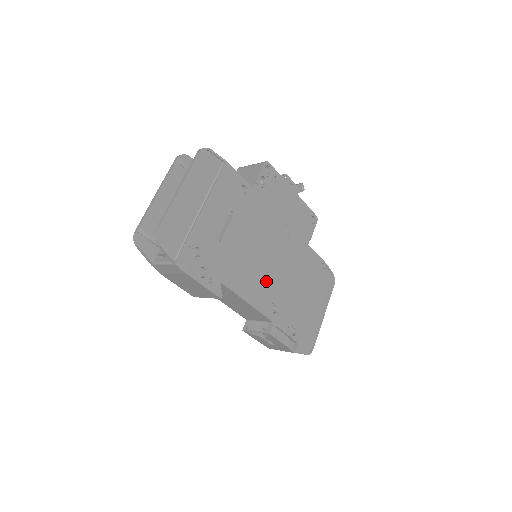
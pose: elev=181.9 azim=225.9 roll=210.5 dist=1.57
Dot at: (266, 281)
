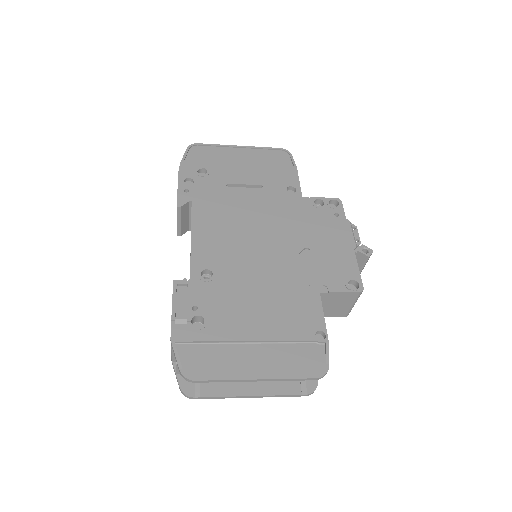
Dot at: (229, 249)
